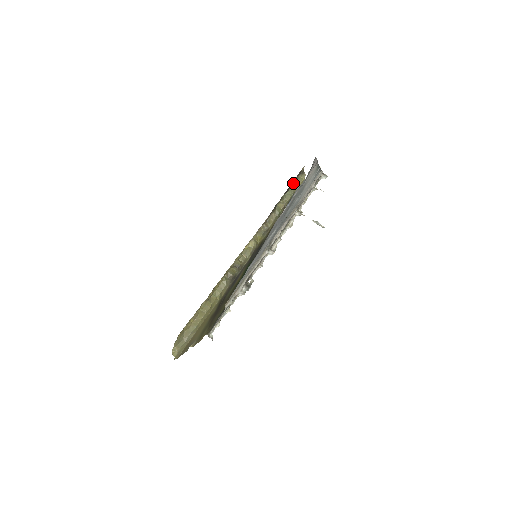
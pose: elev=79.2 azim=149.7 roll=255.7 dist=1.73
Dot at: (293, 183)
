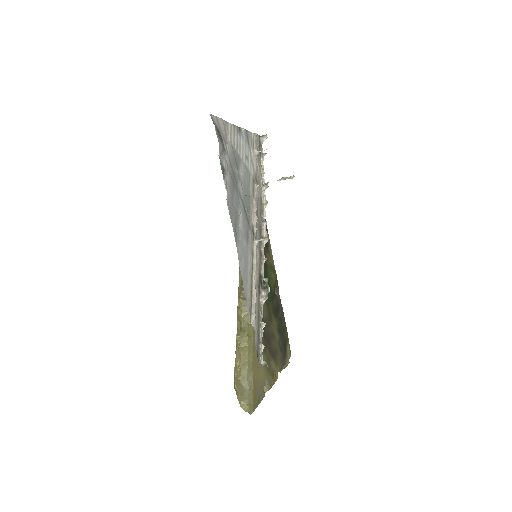
Dot at: occluded
